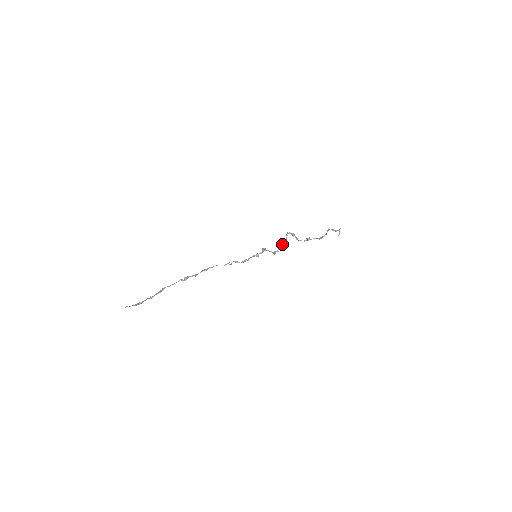
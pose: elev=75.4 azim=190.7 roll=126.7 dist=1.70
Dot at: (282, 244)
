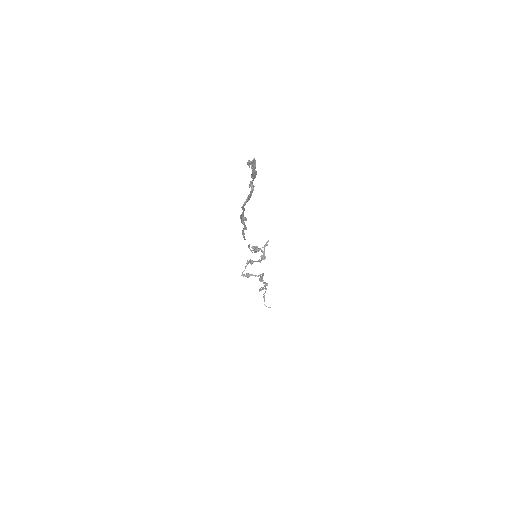
Dot at: (255, 261)
